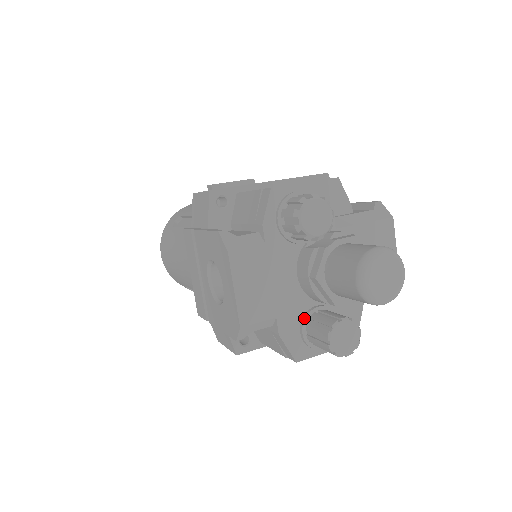
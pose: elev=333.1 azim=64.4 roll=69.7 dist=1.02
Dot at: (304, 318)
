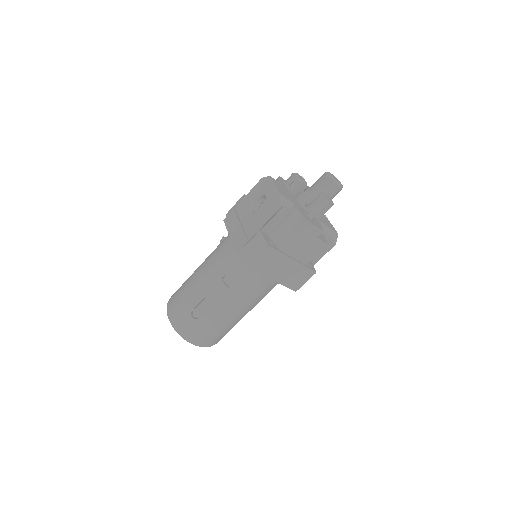
Dot at: (306, 204)
